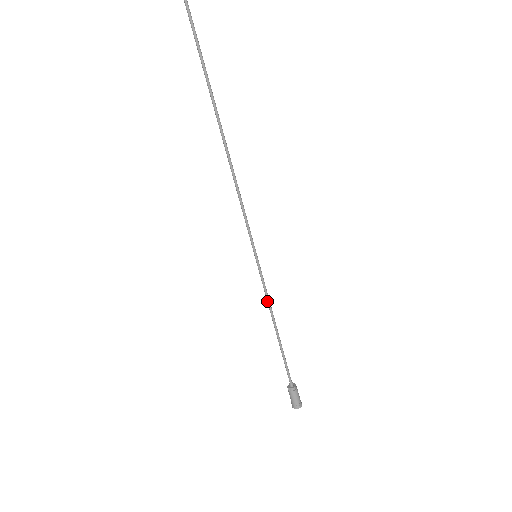
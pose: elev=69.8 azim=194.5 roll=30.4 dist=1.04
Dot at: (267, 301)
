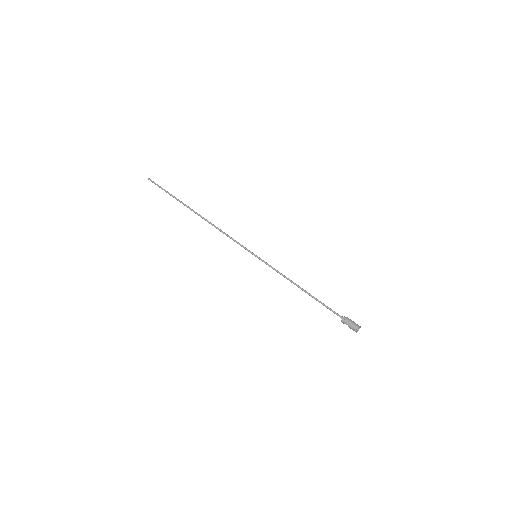
Dot at: occluded
